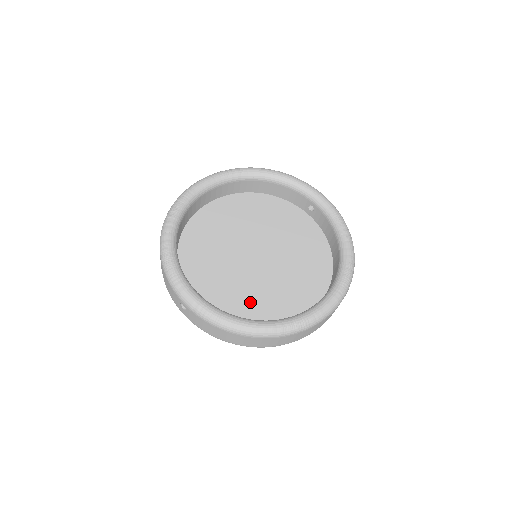
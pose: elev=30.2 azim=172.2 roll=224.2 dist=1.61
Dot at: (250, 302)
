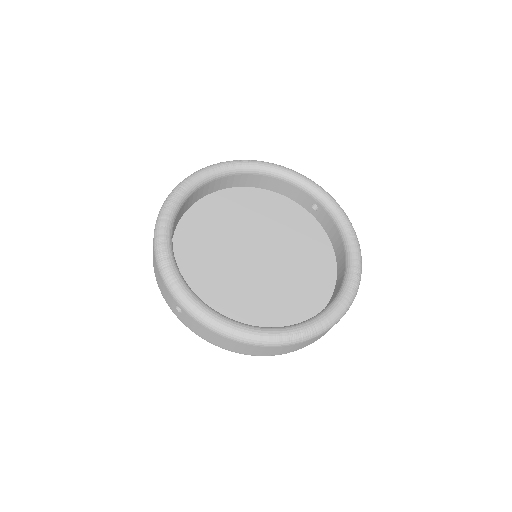
Dot at: (250, 306)
